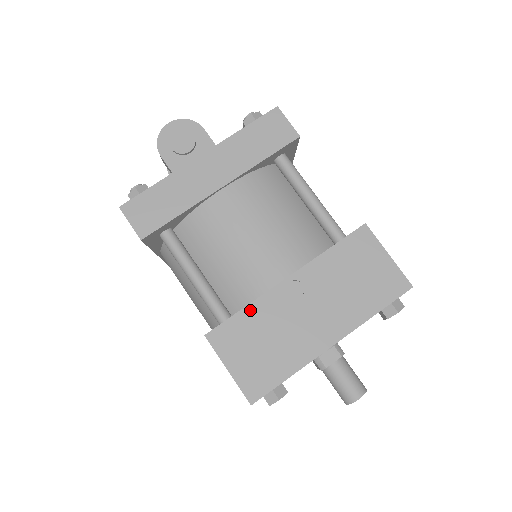
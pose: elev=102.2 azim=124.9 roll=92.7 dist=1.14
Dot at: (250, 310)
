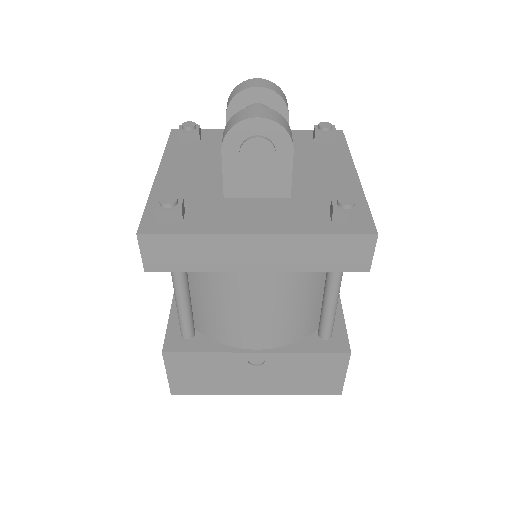
Dot at: (210, 356)
